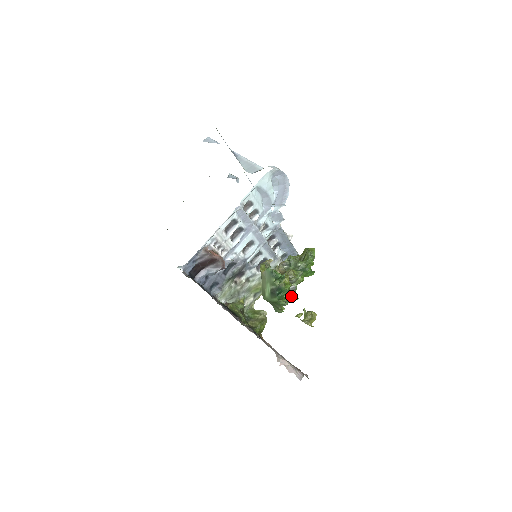
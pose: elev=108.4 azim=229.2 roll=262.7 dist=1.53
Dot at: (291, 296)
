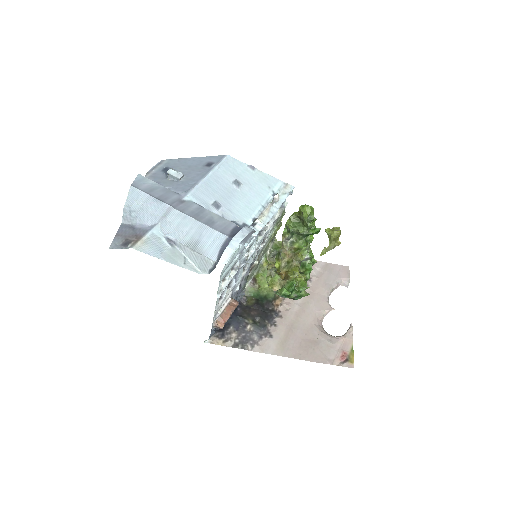
Dot at: (309, 273)
